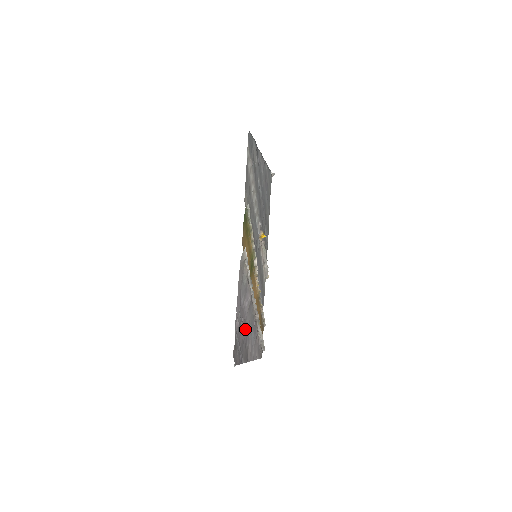
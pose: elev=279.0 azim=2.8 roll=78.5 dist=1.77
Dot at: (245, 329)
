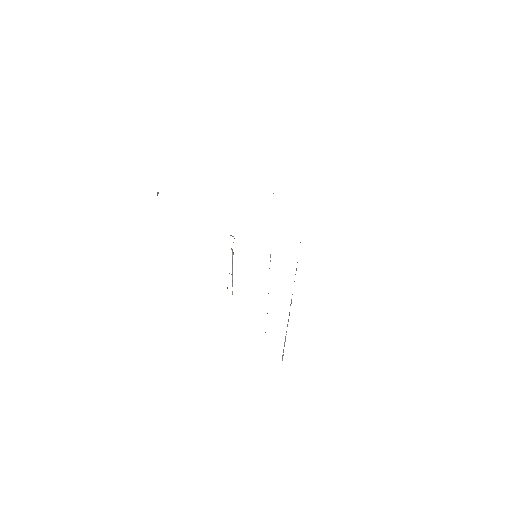
Dot at: occluded
